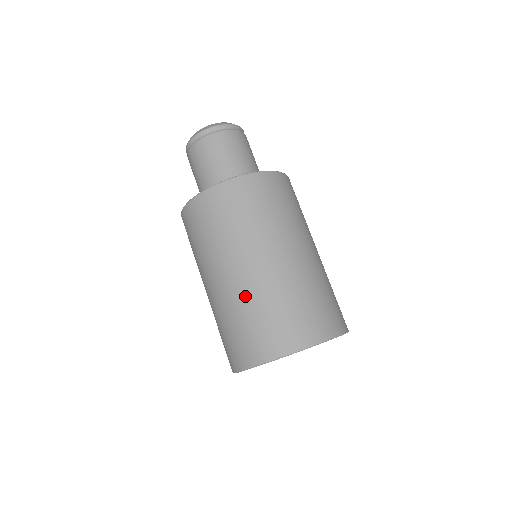
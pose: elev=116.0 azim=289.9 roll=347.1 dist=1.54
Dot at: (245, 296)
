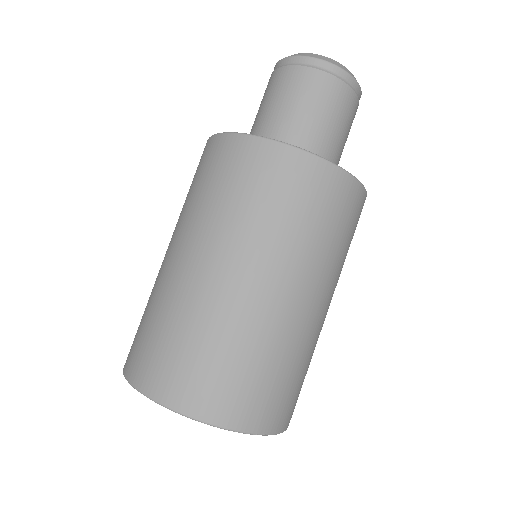
Dot at: (190, 303)
